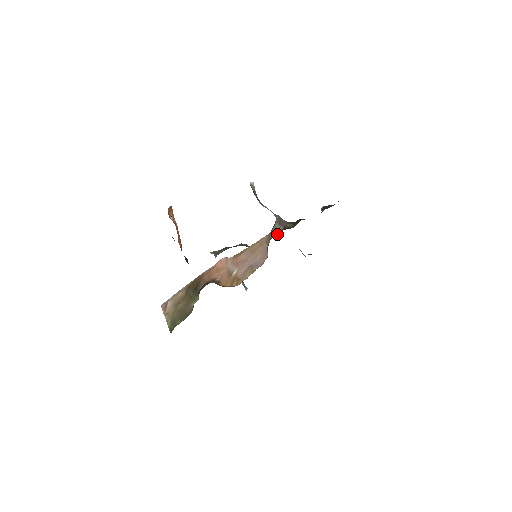
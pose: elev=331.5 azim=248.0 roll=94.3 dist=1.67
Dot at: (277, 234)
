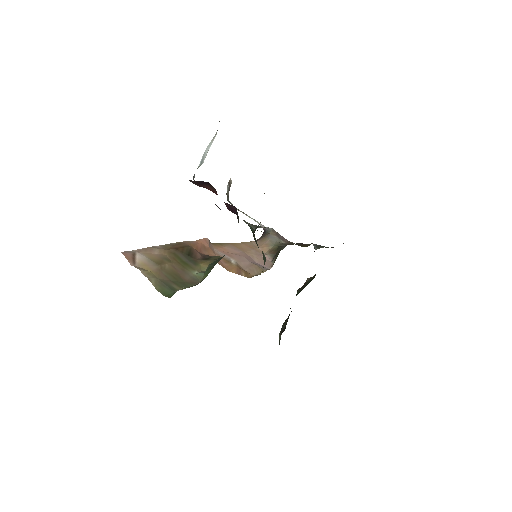
Dot at: occluded
